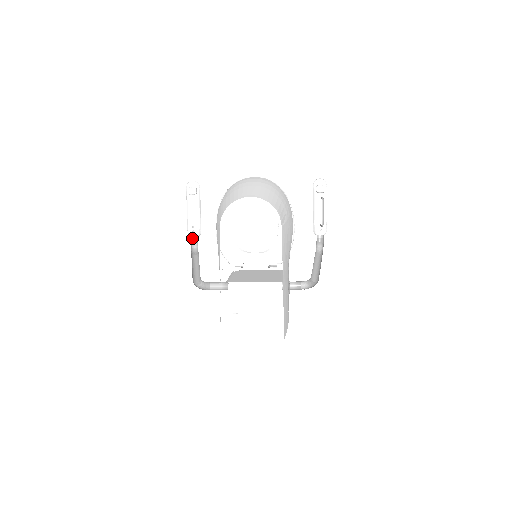
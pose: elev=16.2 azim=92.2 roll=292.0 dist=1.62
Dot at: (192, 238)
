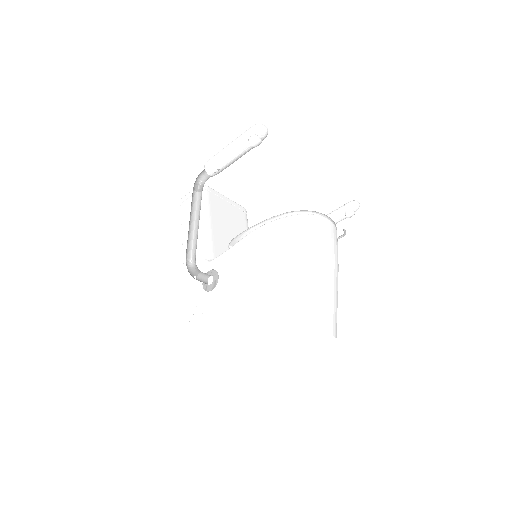
Dot at: (205, 168)
